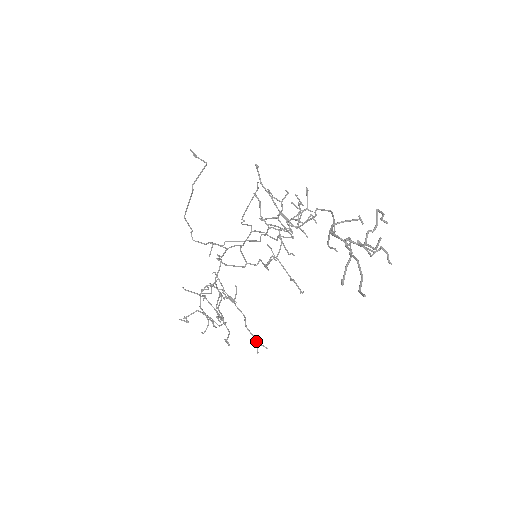
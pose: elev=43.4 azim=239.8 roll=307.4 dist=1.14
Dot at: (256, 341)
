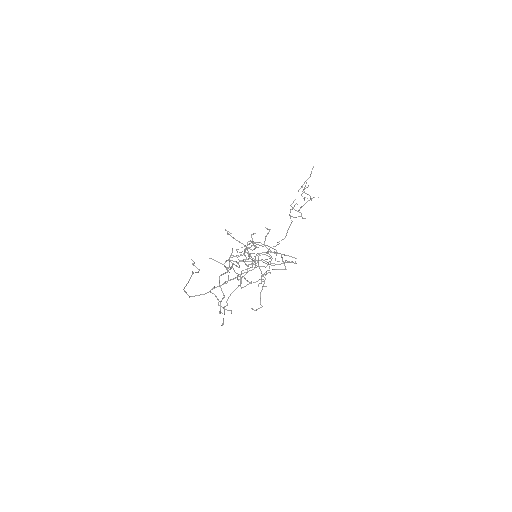
Dot at: (286, 255)
